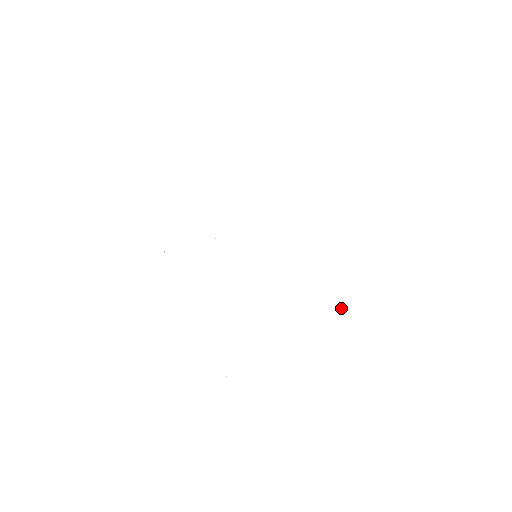
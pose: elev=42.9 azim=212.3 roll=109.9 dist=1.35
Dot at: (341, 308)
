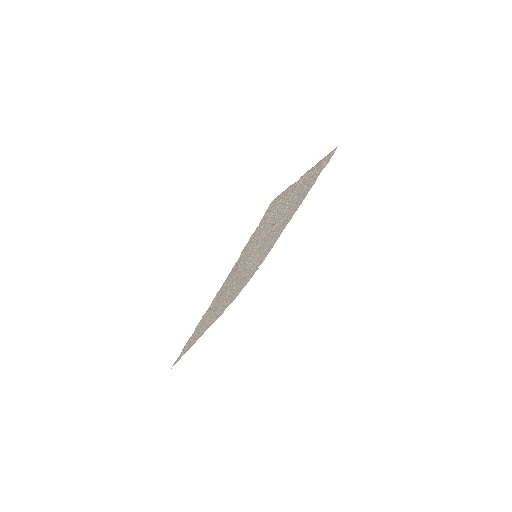
Dot at: (318, 166)
